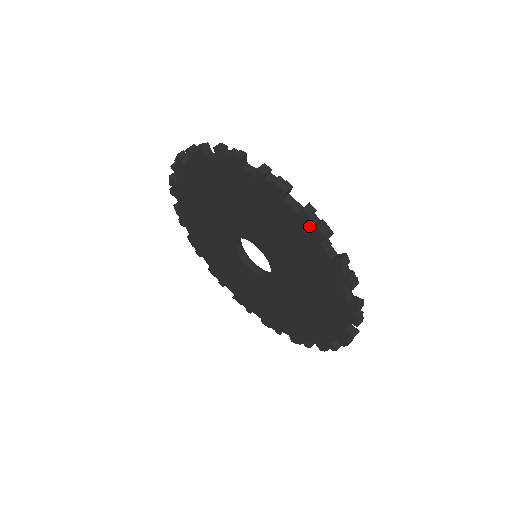
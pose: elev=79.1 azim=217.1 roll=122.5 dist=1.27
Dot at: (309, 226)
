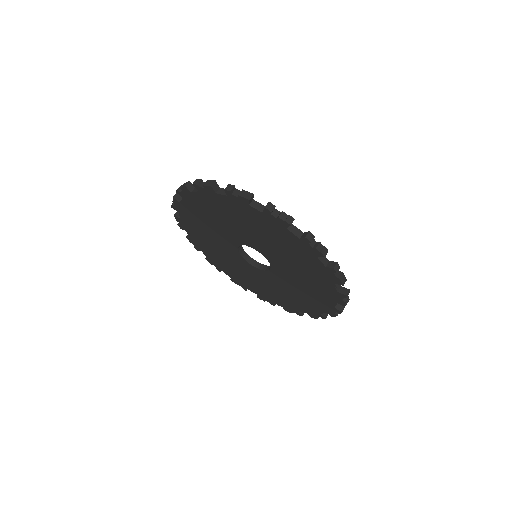
Dot at: (332, 275)
